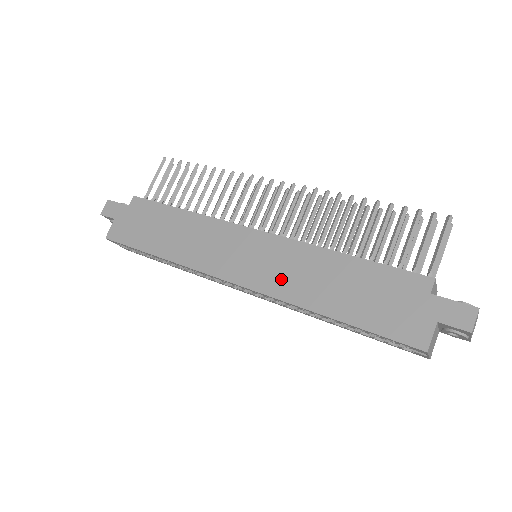
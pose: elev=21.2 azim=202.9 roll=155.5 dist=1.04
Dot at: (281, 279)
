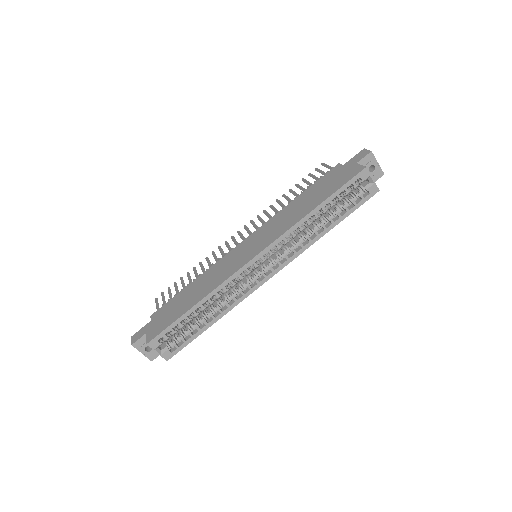
Dot at: (277, 230)
